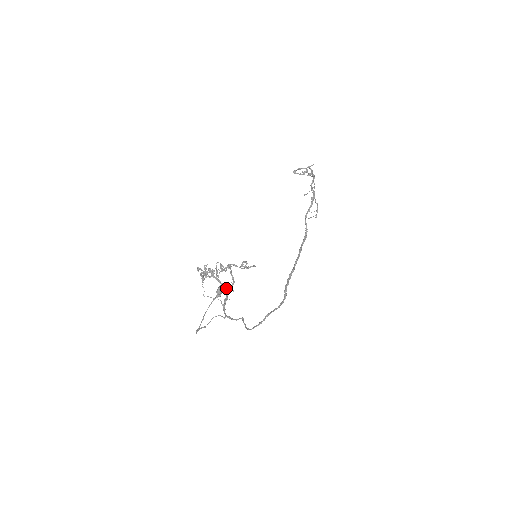
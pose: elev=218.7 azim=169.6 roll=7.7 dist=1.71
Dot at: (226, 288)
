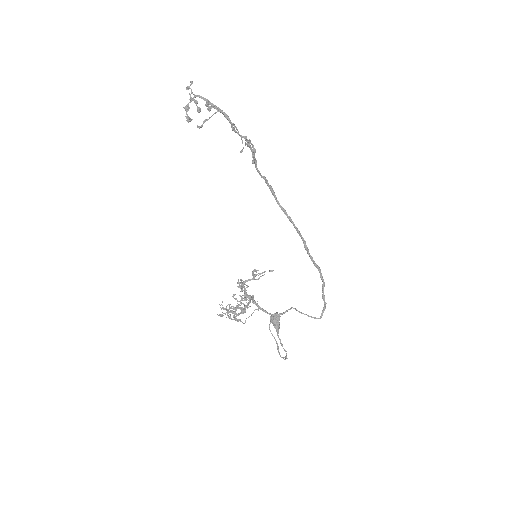
Dot at: occluded
